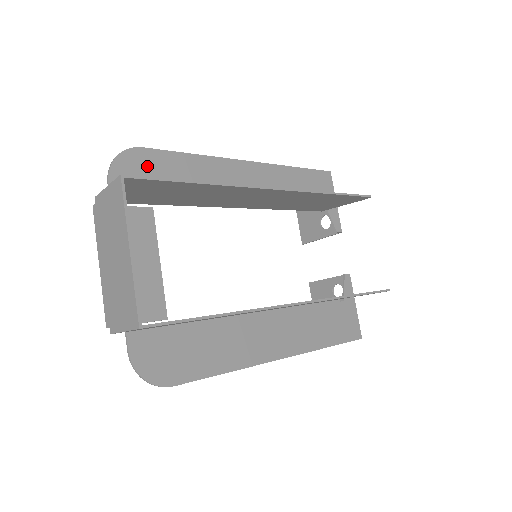
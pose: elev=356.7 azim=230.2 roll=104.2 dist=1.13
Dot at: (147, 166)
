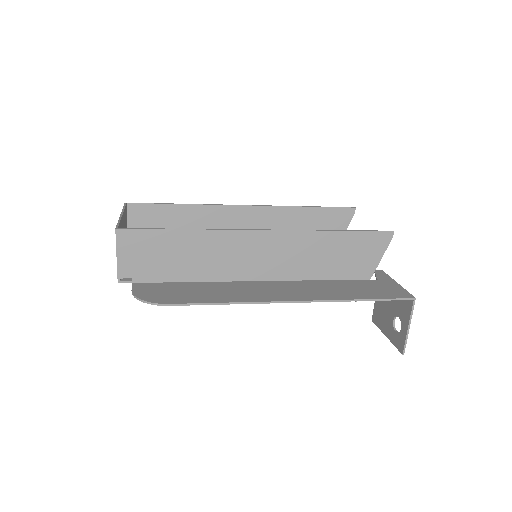
Dot at: occluded
